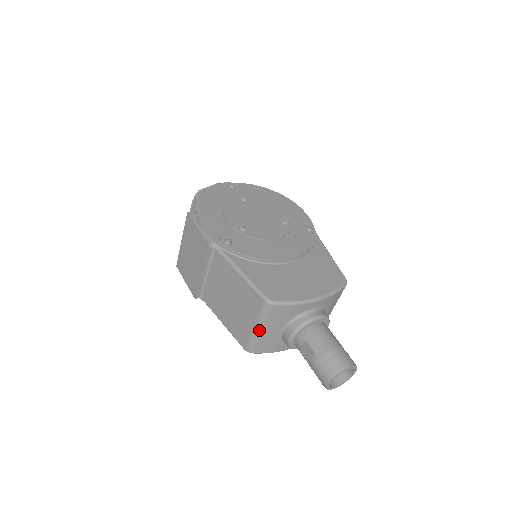
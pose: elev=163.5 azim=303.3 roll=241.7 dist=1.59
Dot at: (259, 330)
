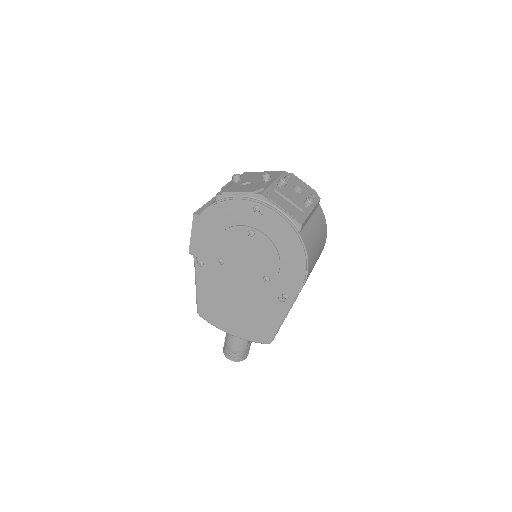
Dot at: occluded
